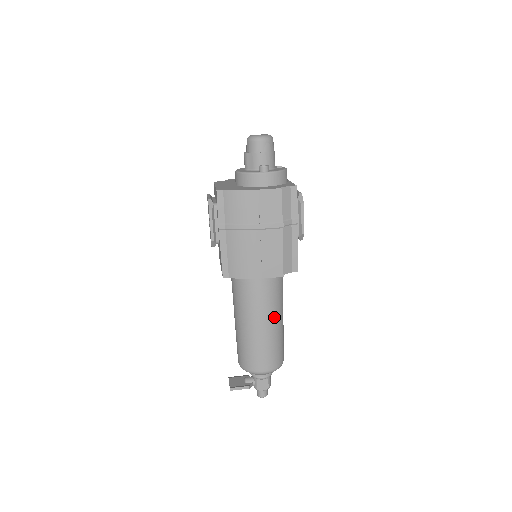
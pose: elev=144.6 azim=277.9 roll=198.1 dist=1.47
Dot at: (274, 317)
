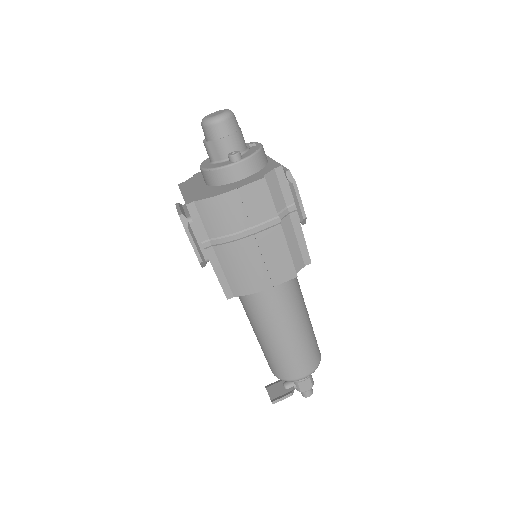
Dot at: (298, 318)
